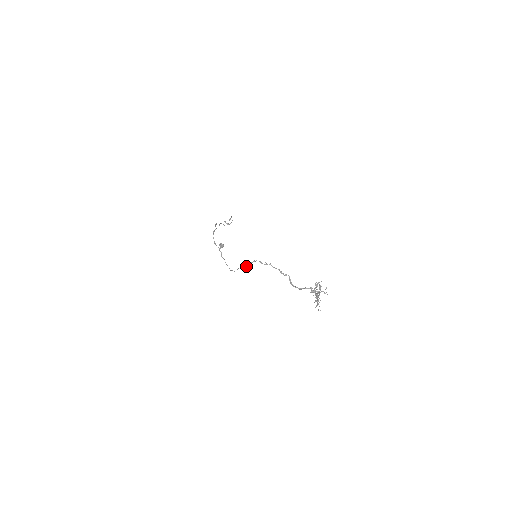
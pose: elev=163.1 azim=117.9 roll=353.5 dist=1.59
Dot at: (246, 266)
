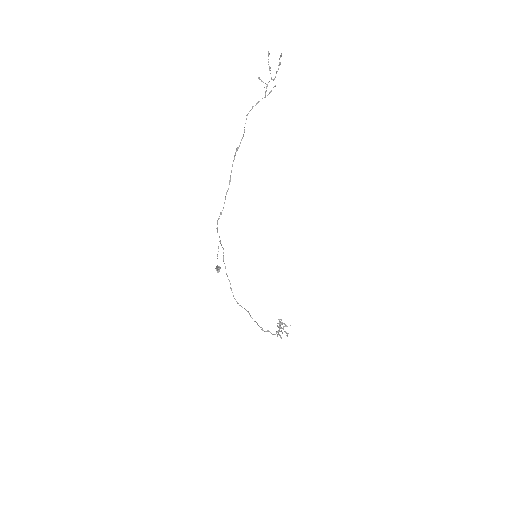
Dot at: occluded
